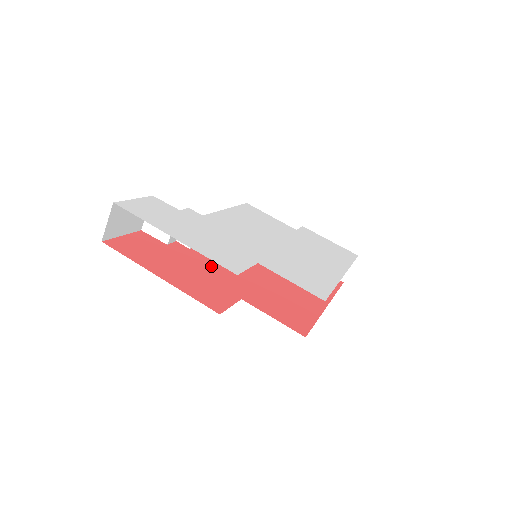
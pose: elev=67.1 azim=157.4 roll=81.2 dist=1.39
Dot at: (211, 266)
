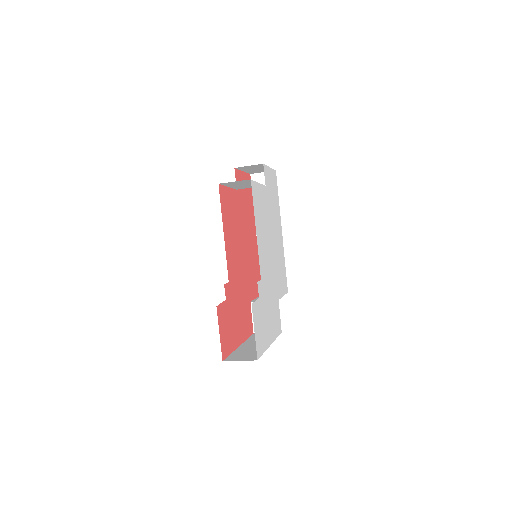
Dot at: (238, 287)
